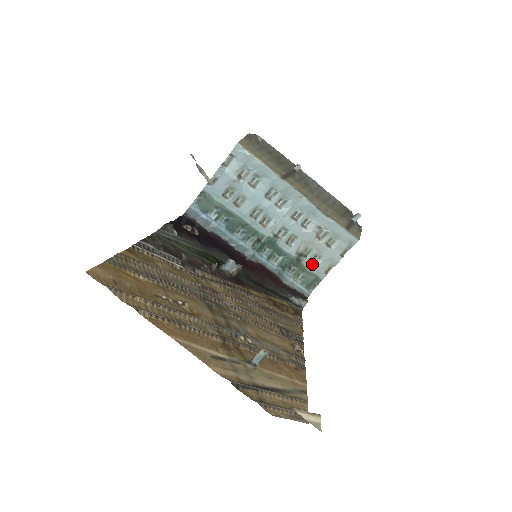
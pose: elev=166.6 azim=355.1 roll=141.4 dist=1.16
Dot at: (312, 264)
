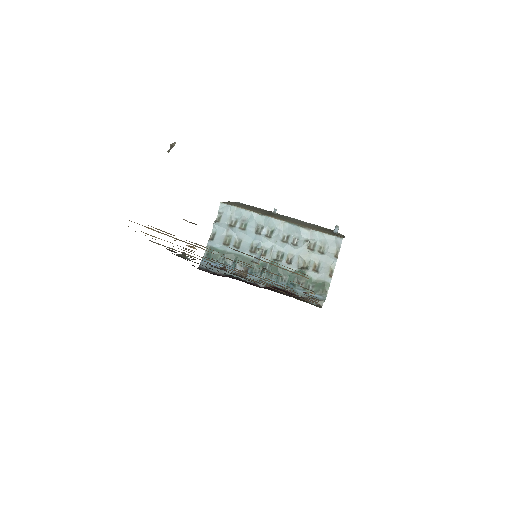
Dot at: (315, 273)
